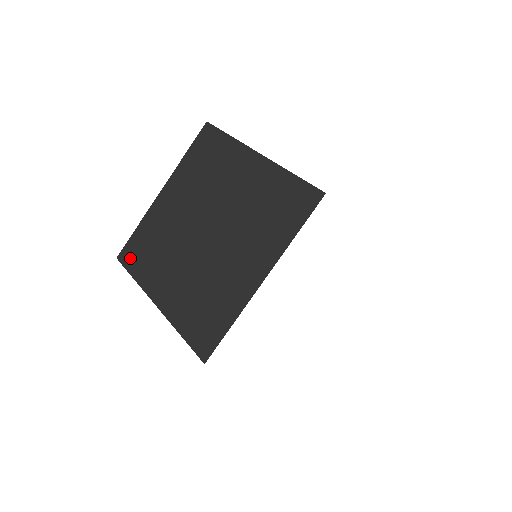
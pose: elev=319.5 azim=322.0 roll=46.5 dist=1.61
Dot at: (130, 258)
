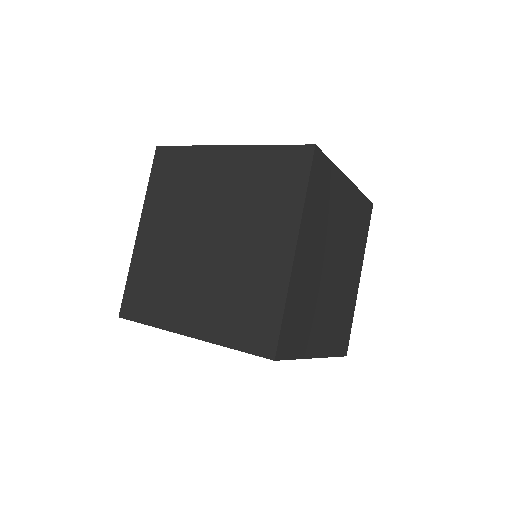
Dot at: (161, 164)
